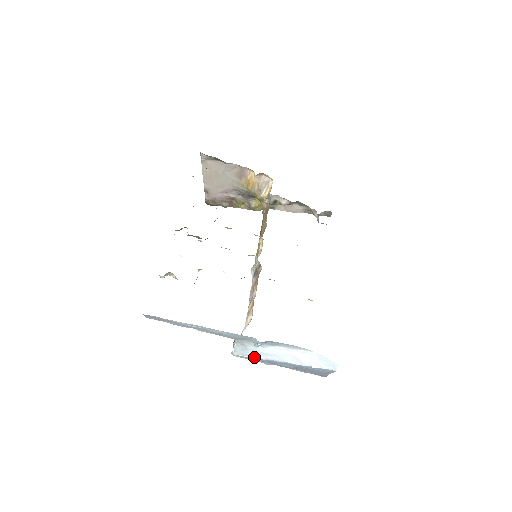
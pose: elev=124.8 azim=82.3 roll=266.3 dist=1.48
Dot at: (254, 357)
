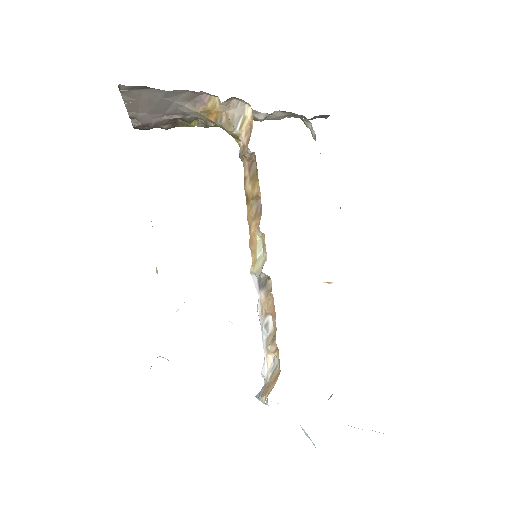
Dot at: occluded
